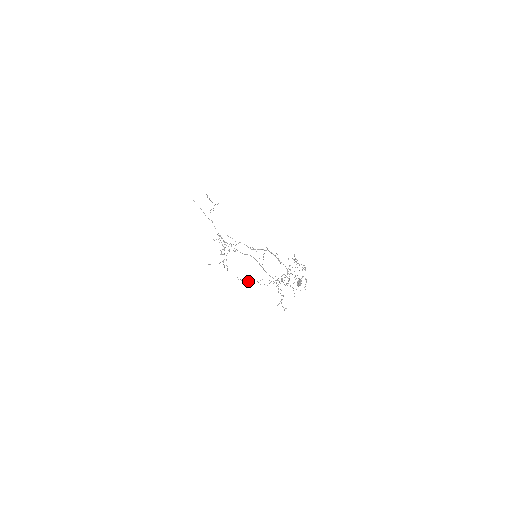
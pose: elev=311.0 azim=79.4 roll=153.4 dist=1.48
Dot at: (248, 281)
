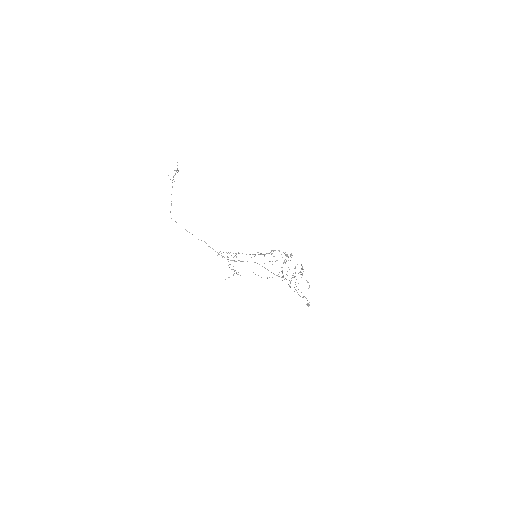
Dot at: (261, 277)
